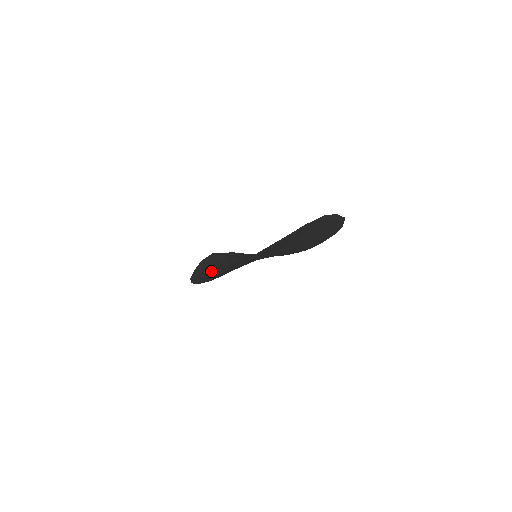
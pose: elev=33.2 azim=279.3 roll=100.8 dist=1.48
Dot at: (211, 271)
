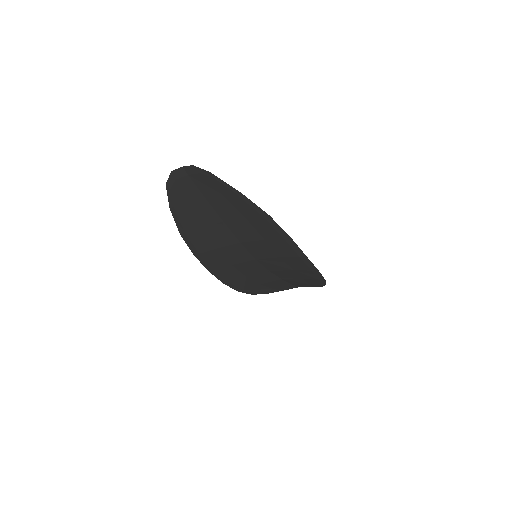
Dot at: occluded
